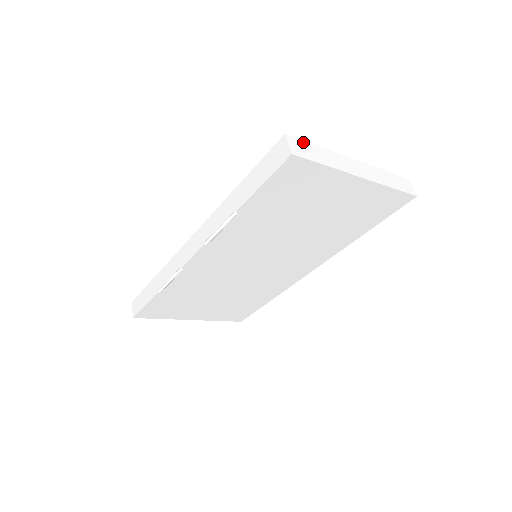
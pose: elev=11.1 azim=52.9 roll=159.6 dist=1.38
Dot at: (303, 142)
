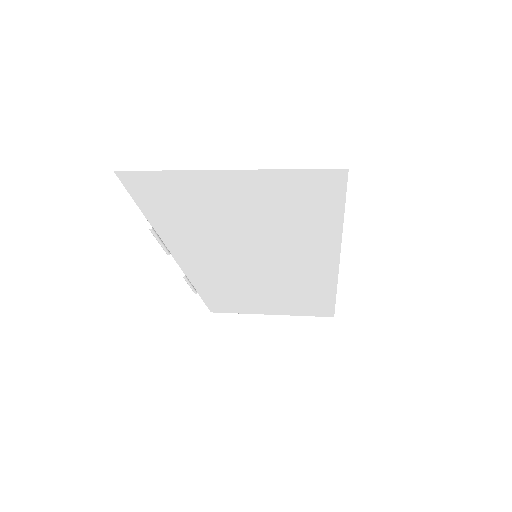
Dot at: (143, 149)
